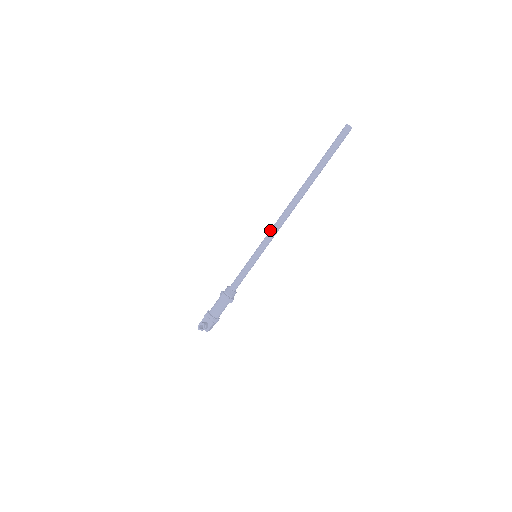
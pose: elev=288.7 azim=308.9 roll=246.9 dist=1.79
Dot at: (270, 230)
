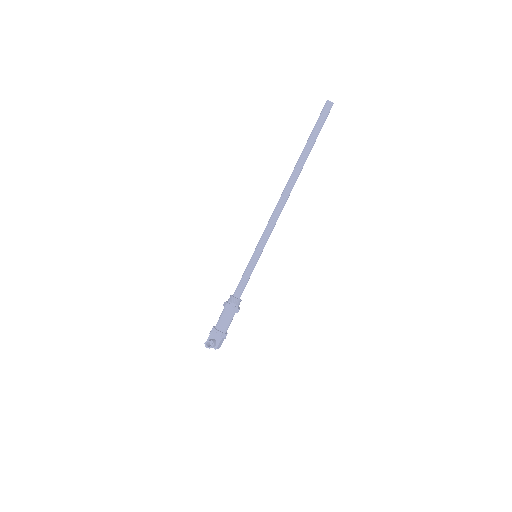
Dot at: occluded
